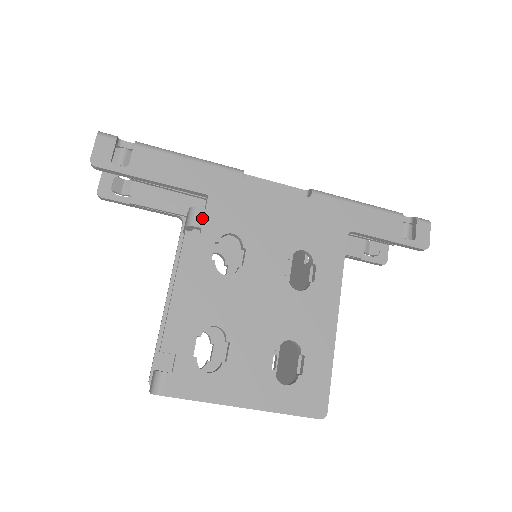
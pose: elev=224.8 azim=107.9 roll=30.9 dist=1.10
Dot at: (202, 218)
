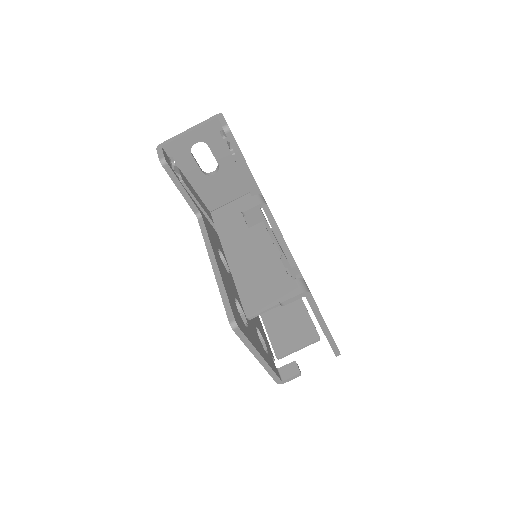
Dot at: occluded
